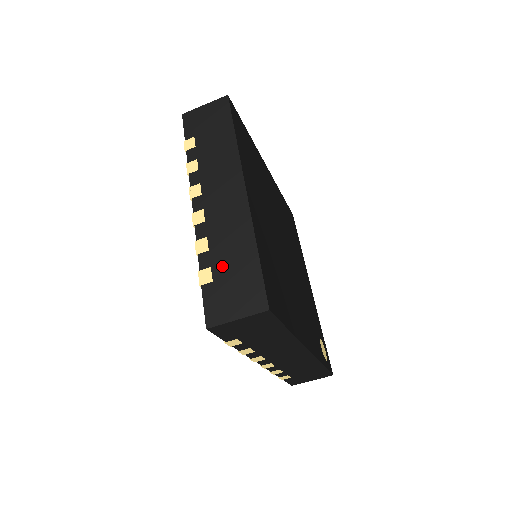
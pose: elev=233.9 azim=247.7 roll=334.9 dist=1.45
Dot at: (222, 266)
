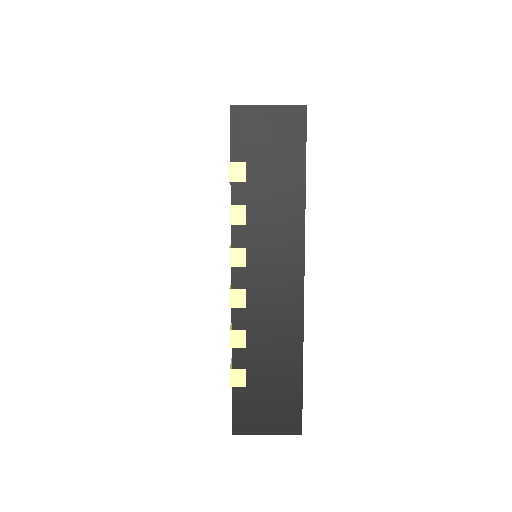
Dot at: (259, 373)
